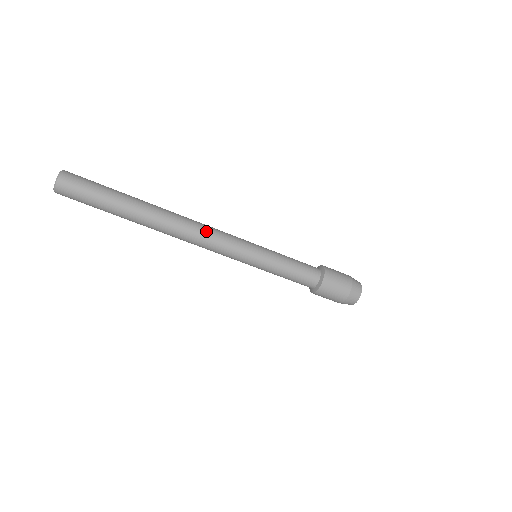
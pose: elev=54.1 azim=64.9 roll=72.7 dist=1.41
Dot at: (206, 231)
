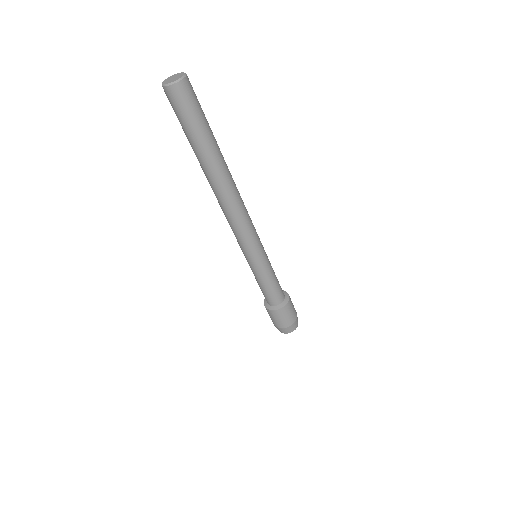
Dot at: (246, 214)
